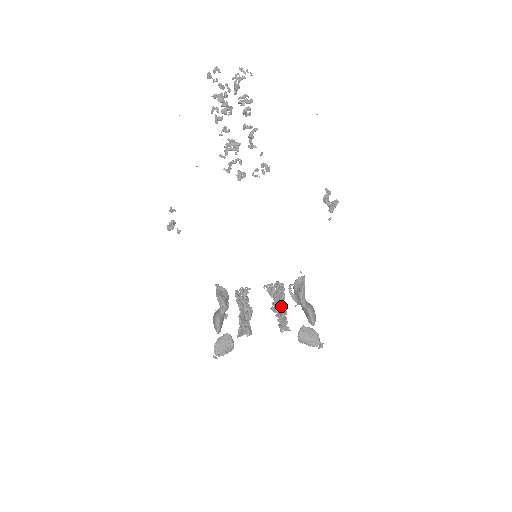
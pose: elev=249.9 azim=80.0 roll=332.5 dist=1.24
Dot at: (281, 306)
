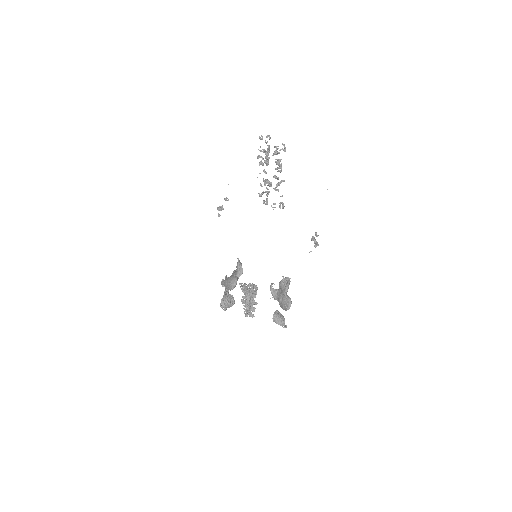
Dot at: (252, 299)
